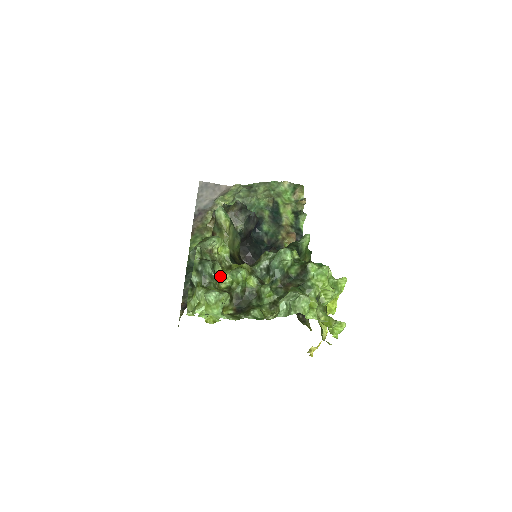
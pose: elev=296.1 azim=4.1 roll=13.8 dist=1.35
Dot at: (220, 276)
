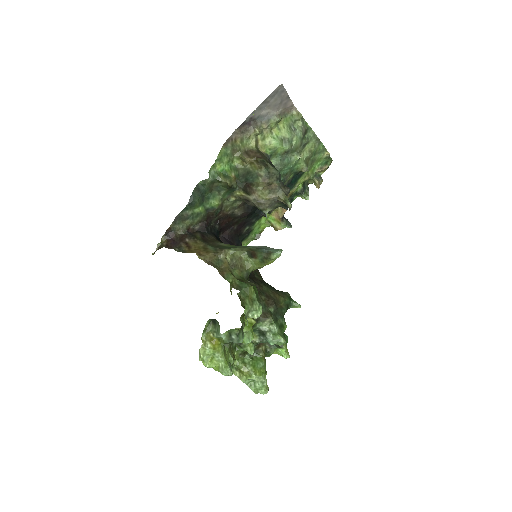
Dot at: occluded
